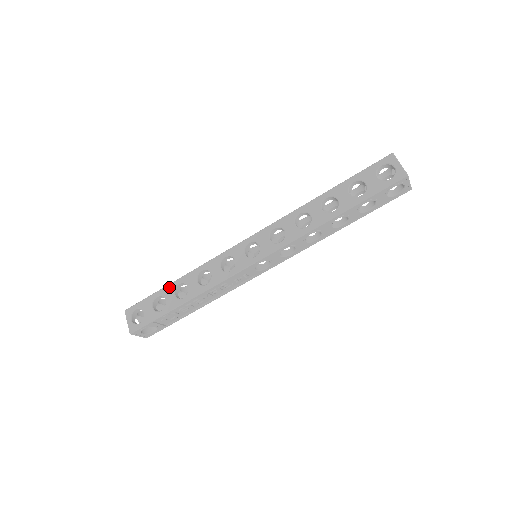
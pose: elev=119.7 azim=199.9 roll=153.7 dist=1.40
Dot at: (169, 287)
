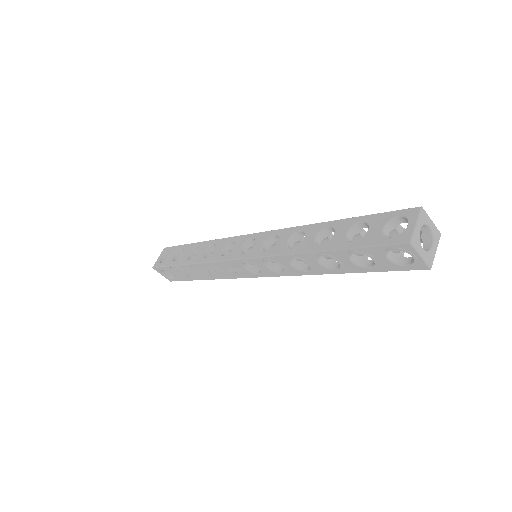
Dot at: (191, 245)
